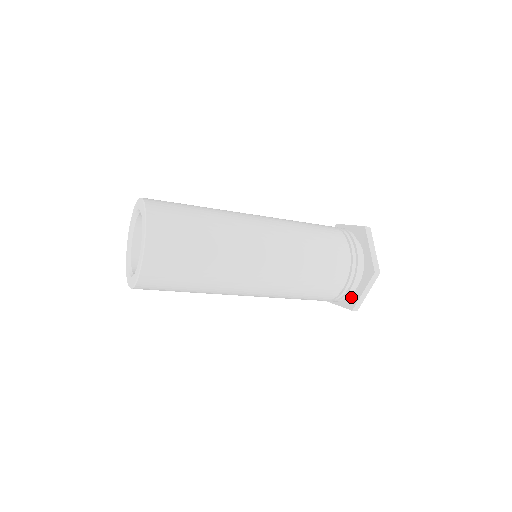
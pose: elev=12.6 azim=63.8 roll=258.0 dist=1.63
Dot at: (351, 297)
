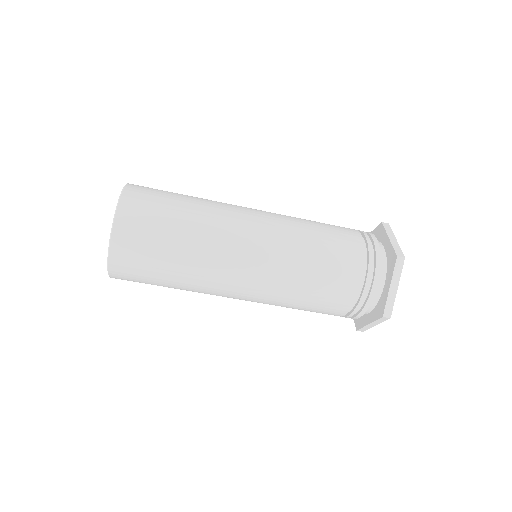
Dot at: (380, 302)
